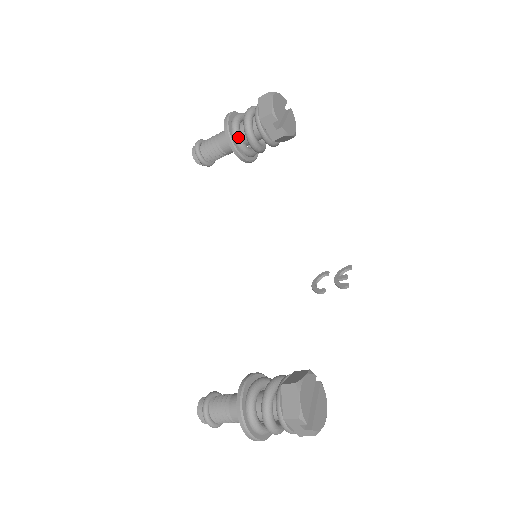
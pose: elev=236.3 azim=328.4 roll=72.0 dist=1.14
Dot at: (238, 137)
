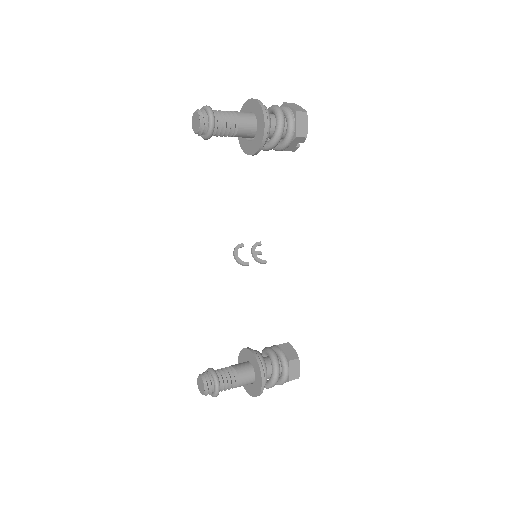
Dot at: occluded
